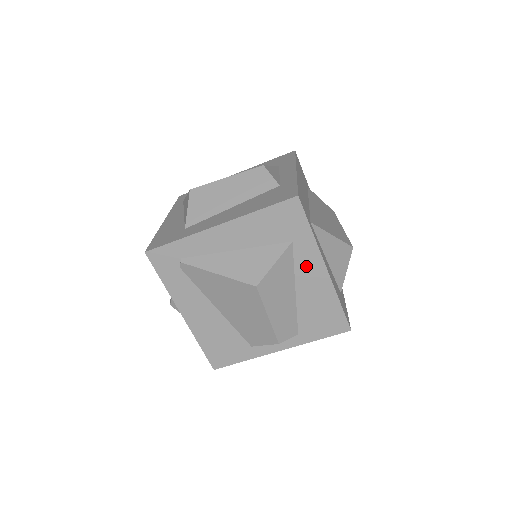
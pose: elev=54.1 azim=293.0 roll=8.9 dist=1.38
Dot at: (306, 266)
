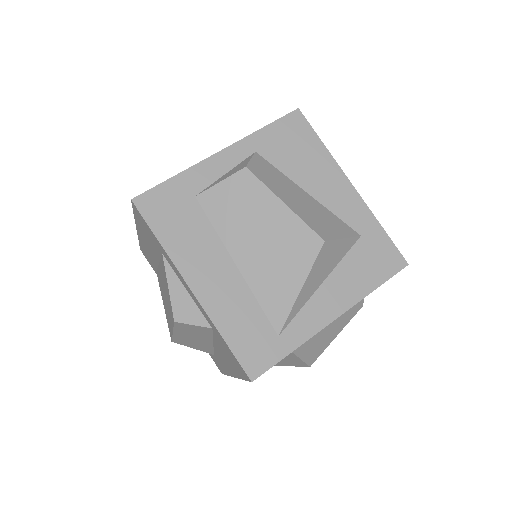
Dot at: occluded
